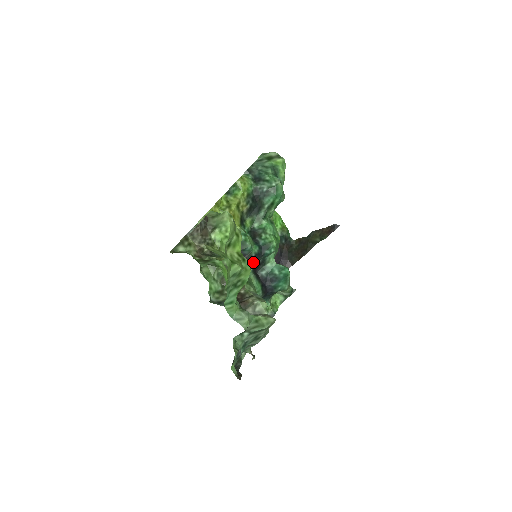
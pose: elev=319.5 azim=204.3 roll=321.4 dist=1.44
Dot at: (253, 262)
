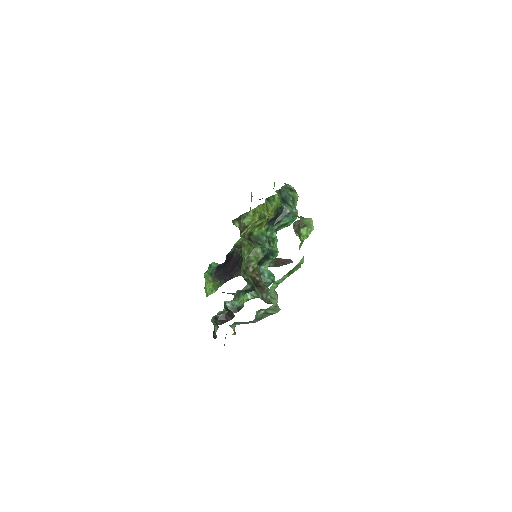
Dot at: occluded
